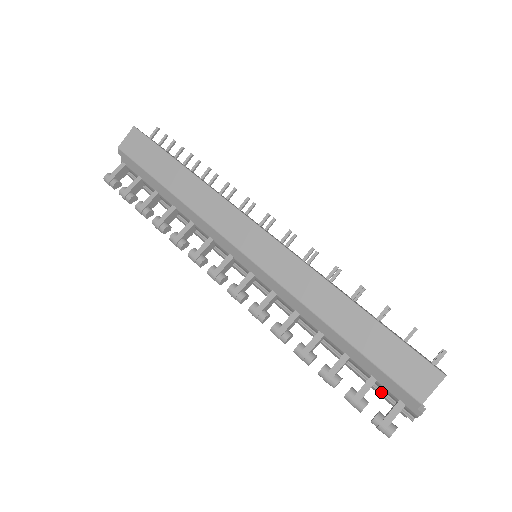
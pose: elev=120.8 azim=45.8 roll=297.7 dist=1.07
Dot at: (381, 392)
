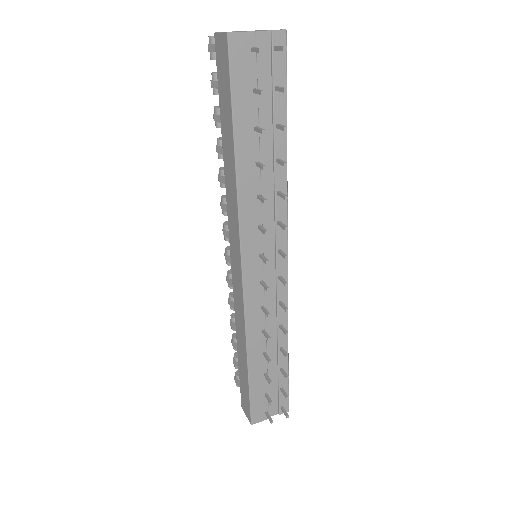
Dot at: occluded
